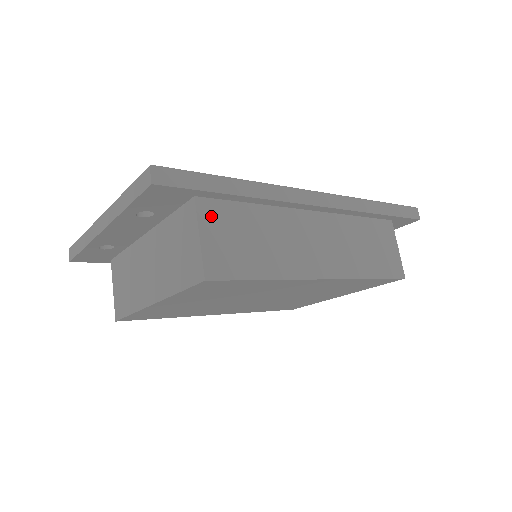
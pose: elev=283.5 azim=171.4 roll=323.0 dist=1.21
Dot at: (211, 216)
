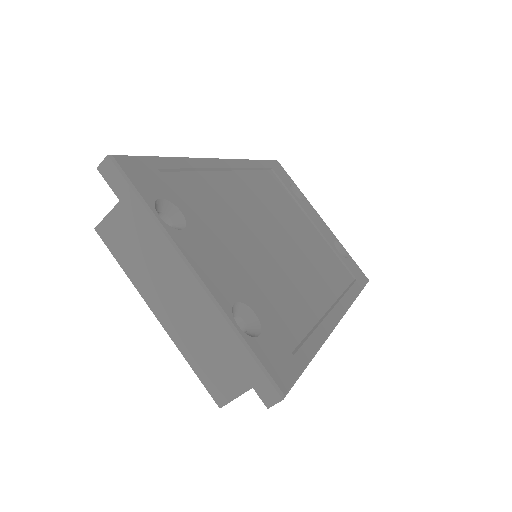
Dot at: occluded
